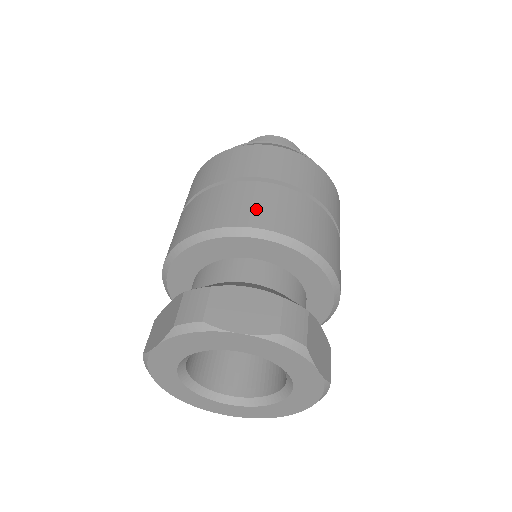
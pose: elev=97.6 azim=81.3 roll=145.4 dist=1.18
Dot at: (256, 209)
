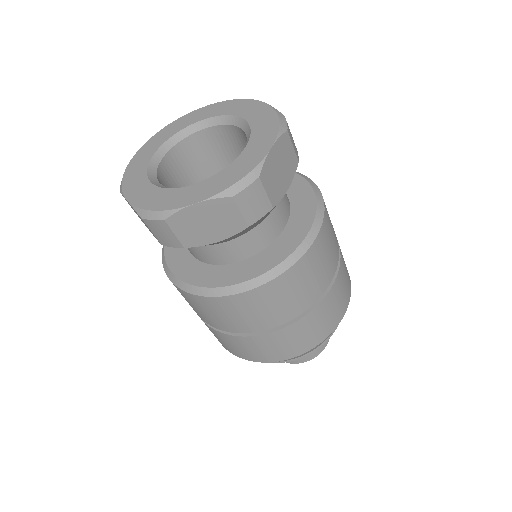
Dot at: occluded
